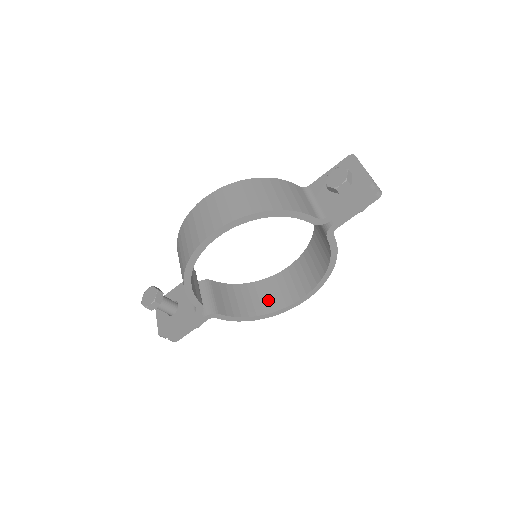
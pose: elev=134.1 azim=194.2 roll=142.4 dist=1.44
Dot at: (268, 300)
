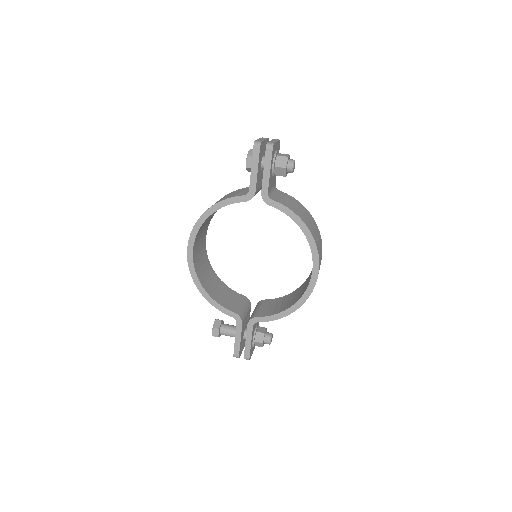
Dot at: (302, 291)
